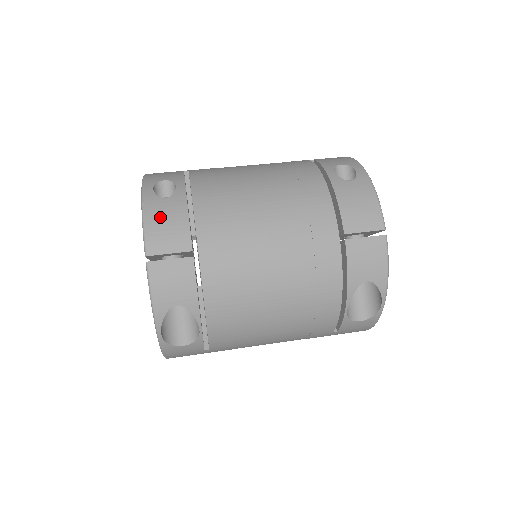
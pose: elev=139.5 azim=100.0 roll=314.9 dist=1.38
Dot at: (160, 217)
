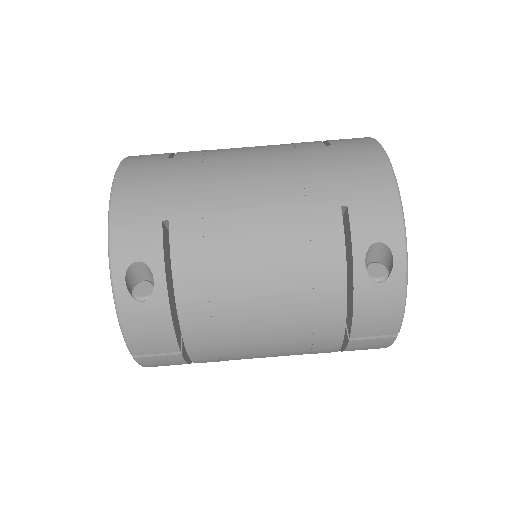
Dot at: (140, 326)
